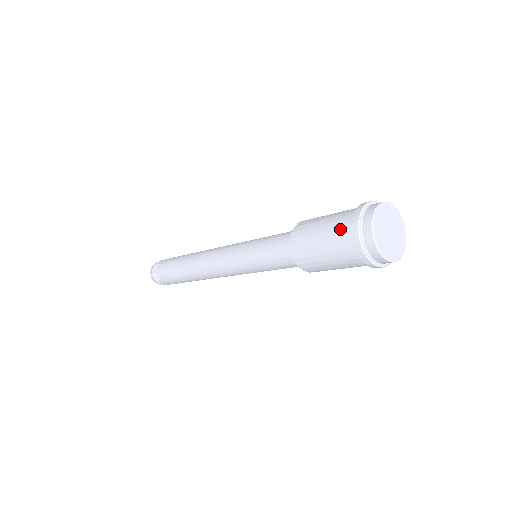
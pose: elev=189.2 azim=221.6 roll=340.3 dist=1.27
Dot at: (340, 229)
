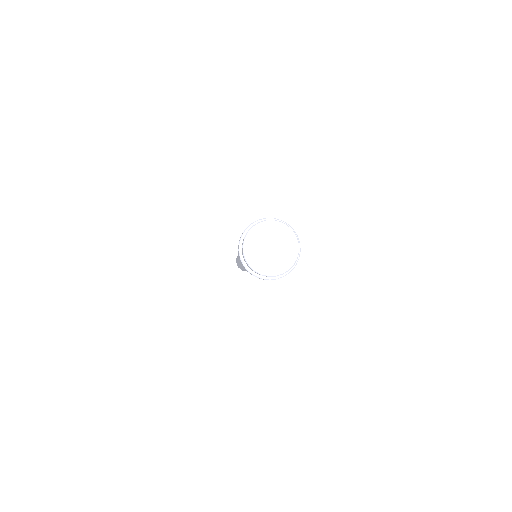
Dot at: occluded
